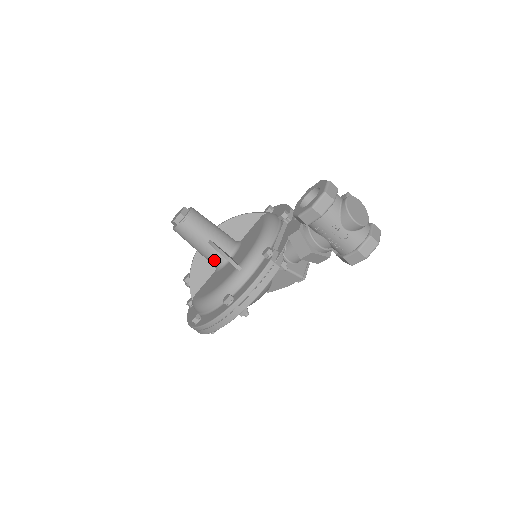
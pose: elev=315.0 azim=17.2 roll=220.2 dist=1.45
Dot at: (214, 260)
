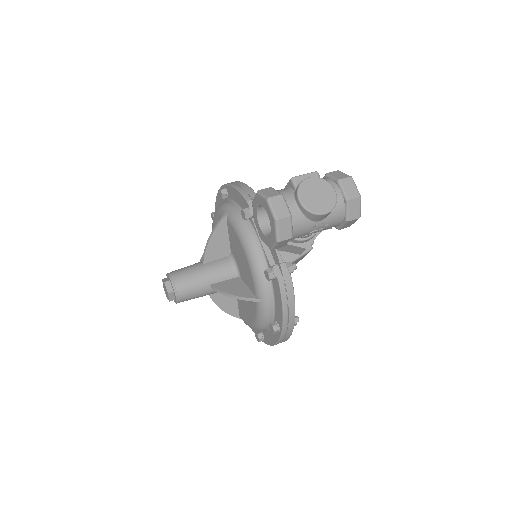
Dot at: occluded
